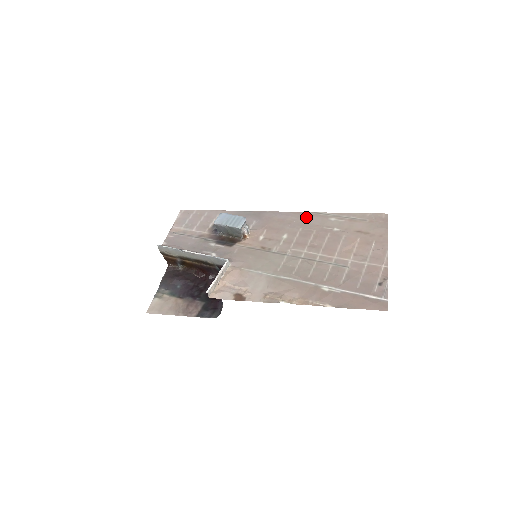
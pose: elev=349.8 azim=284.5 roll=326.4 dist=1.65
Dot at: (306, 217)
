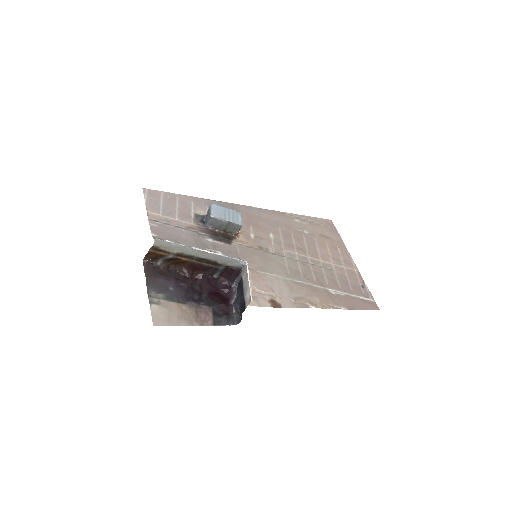
Dot at: (276, 216)
